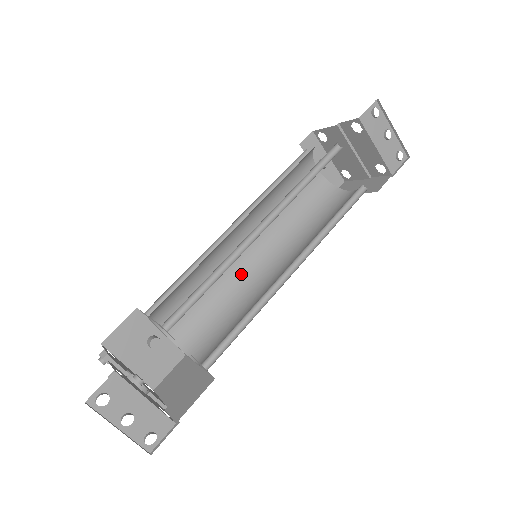
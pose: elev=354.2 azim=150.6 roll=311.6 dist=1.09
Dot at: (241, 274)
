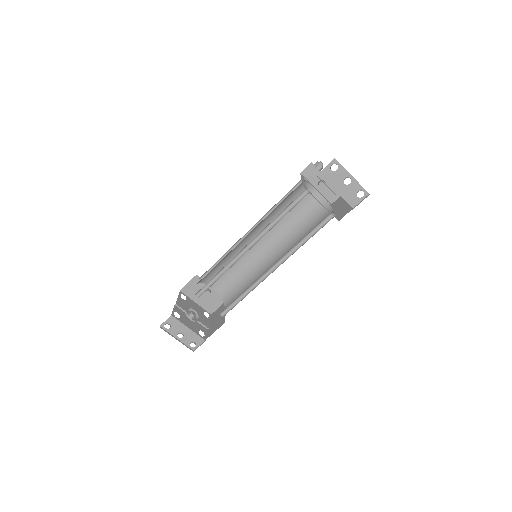
Dot at: (257, 259)
